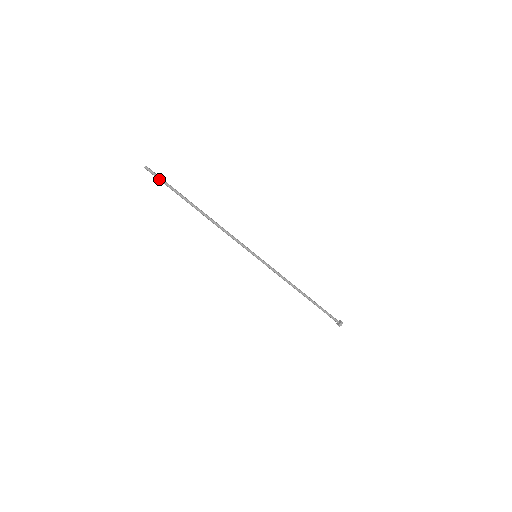
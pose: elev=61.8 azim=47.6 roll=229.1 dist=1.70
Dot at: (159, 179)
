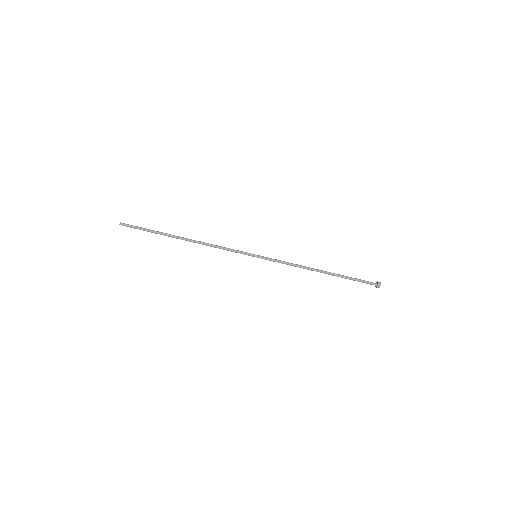
Dot at: occluded
